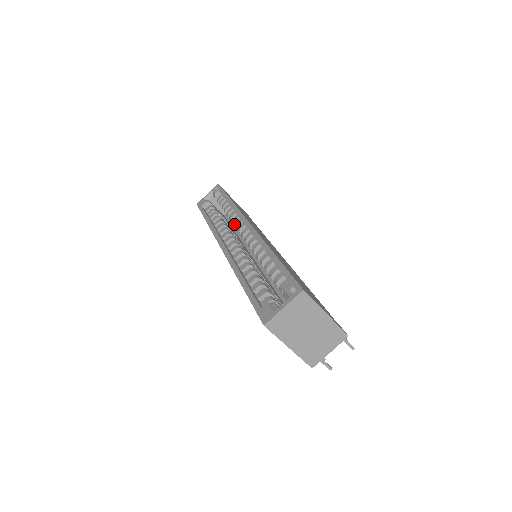
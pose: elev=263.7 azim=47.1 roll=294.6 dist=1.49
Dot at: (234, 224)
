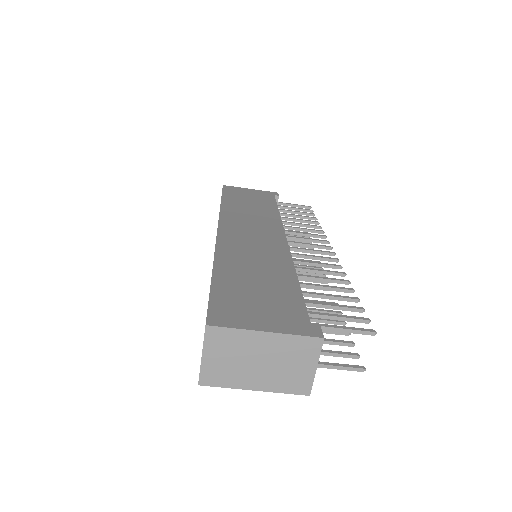
Dot at: occluded
